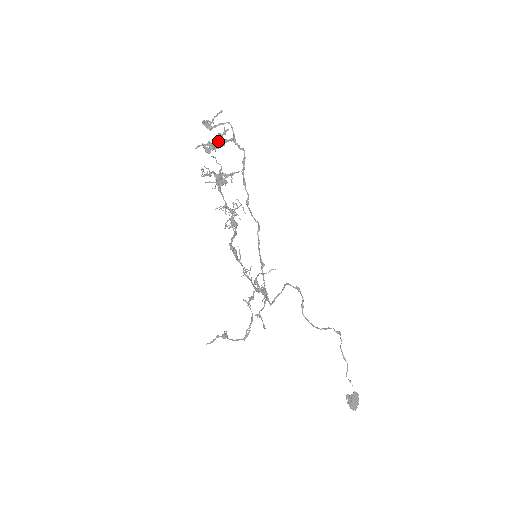
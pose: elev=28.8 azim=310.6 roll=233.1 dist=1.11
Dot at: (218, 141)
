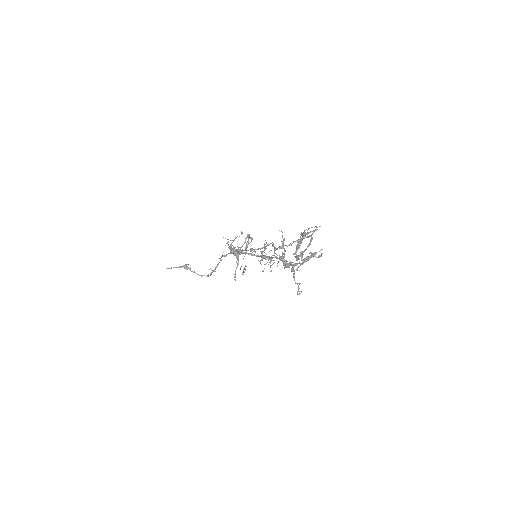
Dot at: occluded
